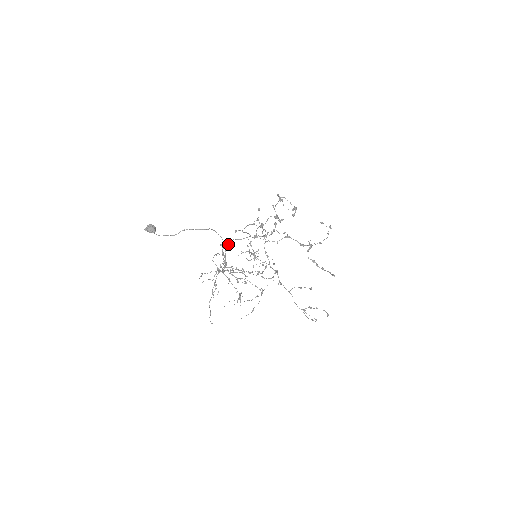
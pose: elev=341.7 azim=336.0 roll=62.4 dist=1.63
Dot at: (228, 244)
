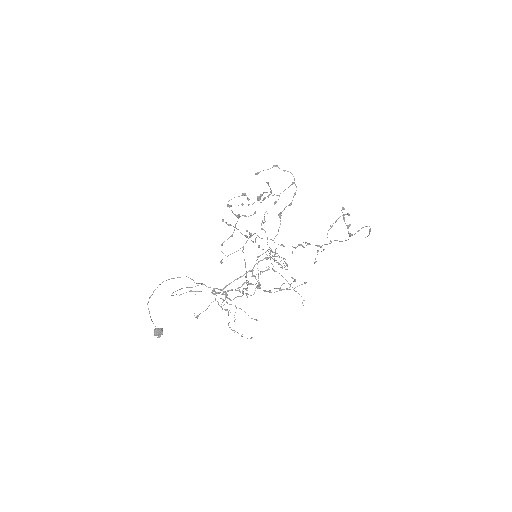
Dot at: (245, 277)
